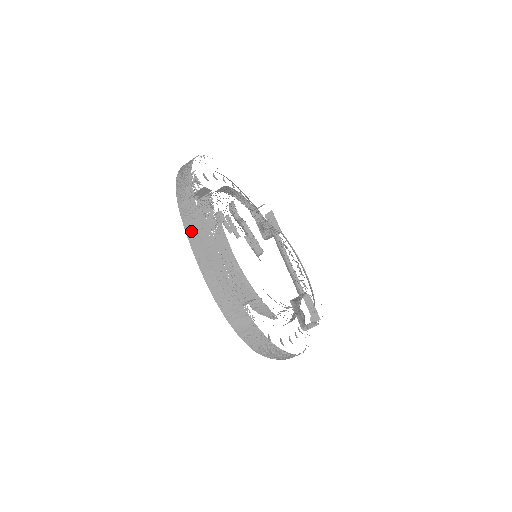
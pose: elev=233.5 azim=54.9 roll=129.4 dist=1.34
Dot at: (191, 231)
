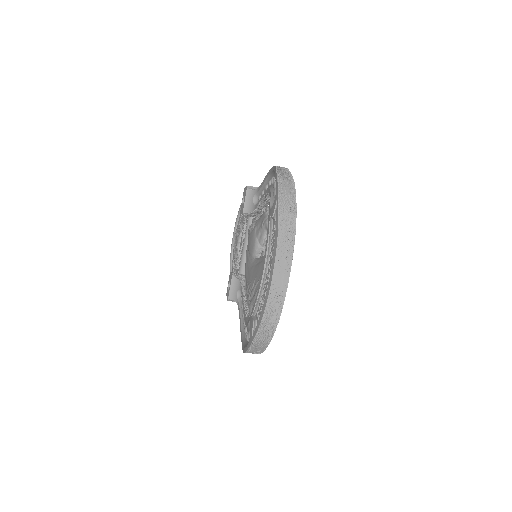
Dot at: (279, 269)
